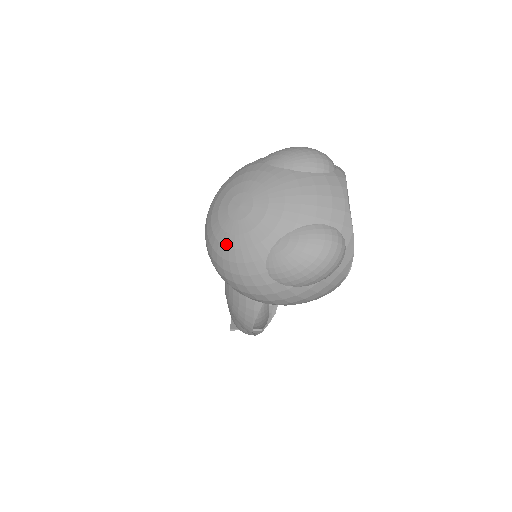
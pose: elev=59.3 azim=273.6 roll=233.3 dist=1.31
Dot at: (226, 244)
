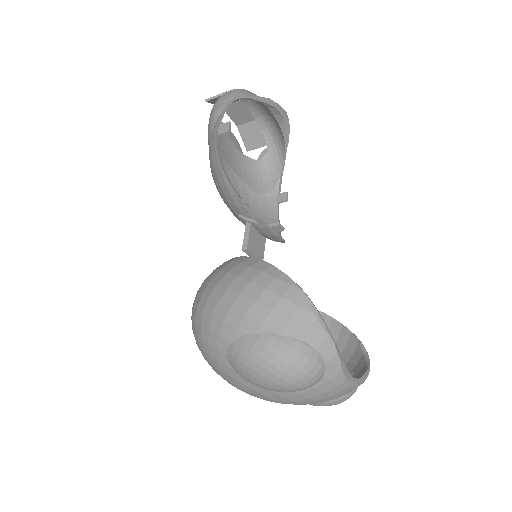
Dot at: occluded
